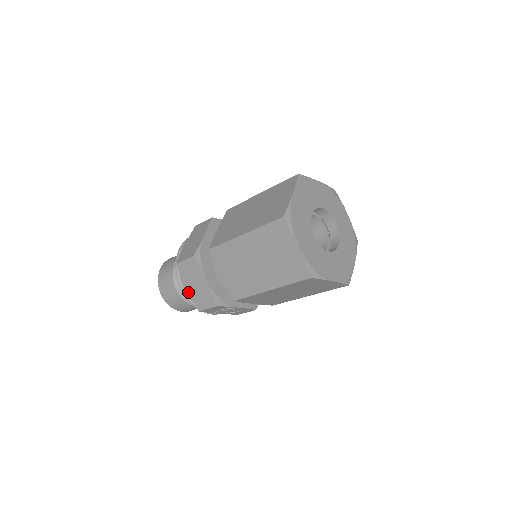
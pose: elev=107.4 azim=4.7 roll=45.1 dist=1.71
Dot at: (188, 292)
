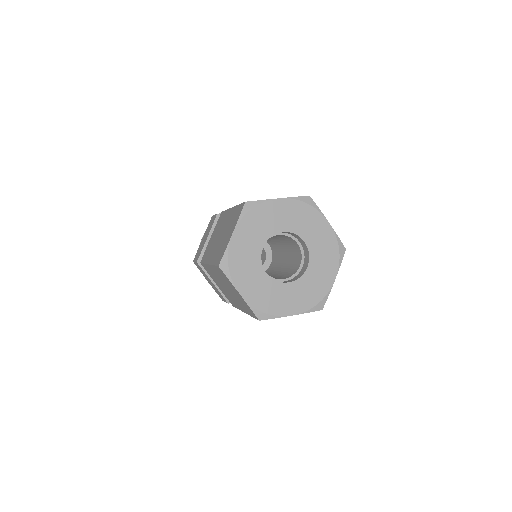
Dot at: (210, 284)
